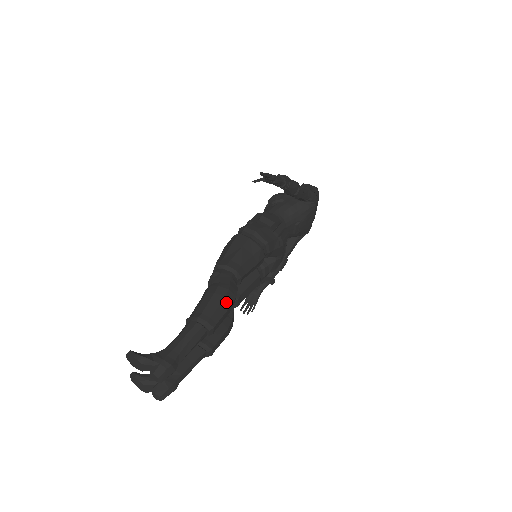
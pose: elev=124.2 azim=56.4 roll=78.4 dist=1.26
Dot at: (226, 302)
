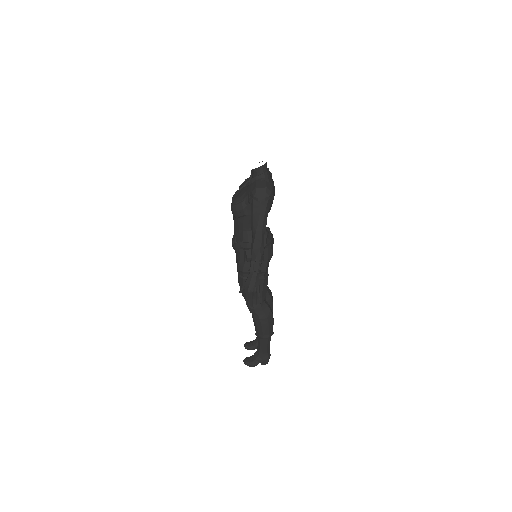
Dot at: (270, 323)
